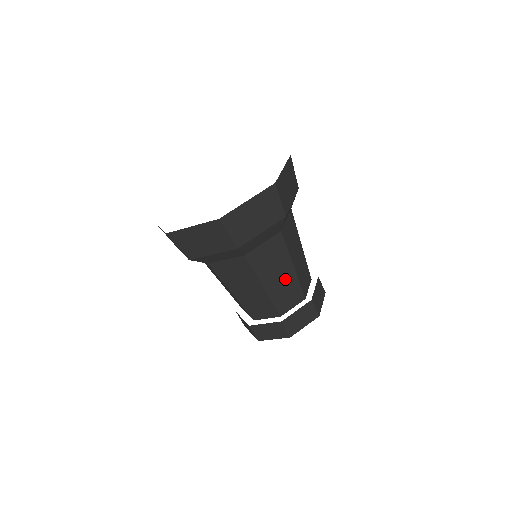
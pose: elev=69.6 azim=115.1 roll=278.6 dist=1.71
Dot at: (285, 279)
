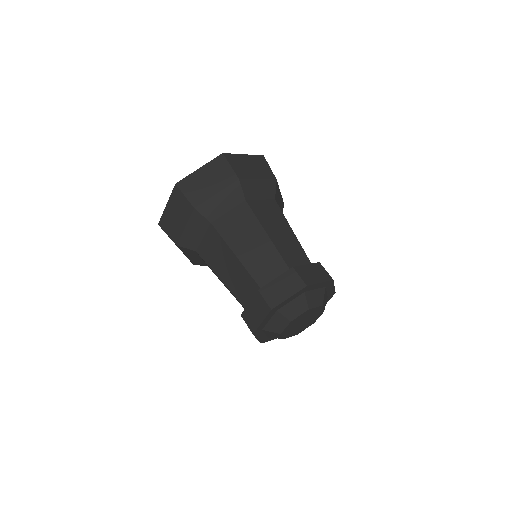
Dot at: (260, 248)
